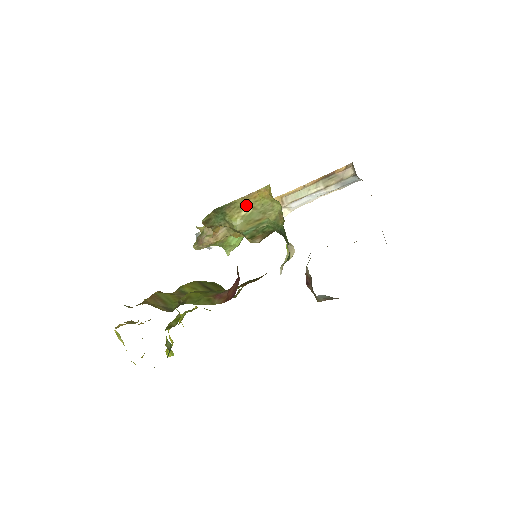
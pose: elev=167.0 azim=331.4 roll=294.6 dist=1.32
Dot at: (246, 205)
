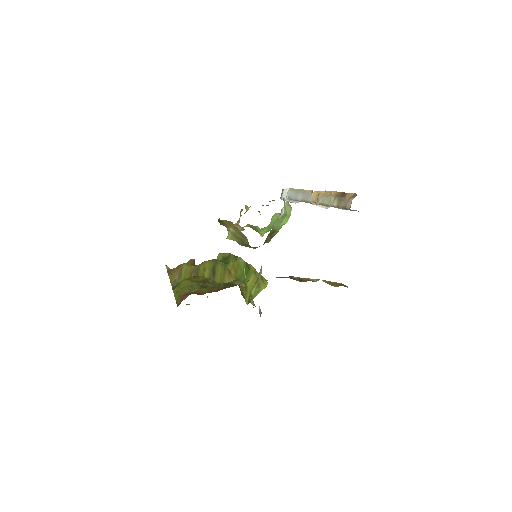
Dot at: (230, 226)
